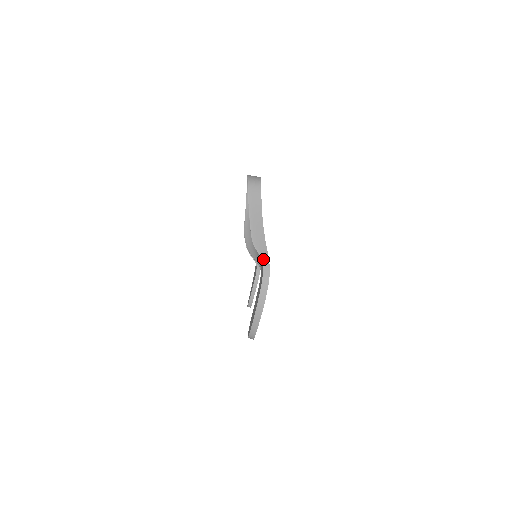
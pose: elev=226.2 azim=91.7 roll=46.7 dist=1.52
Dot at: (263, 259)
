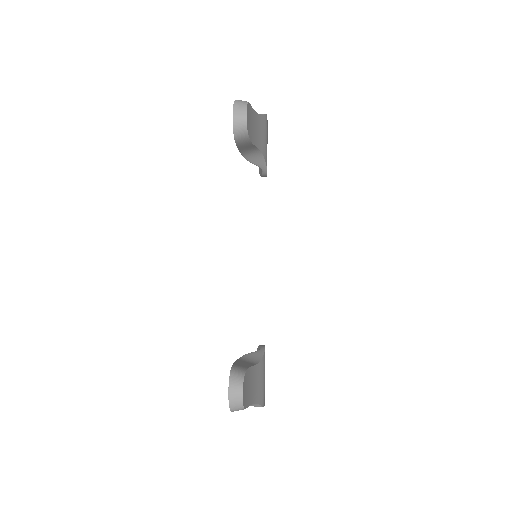
Dot at: occluded
